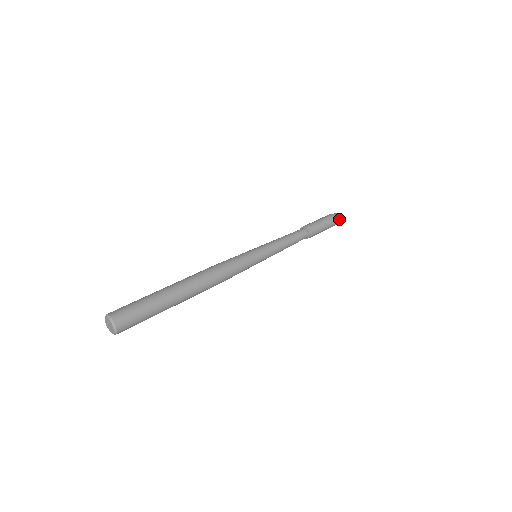
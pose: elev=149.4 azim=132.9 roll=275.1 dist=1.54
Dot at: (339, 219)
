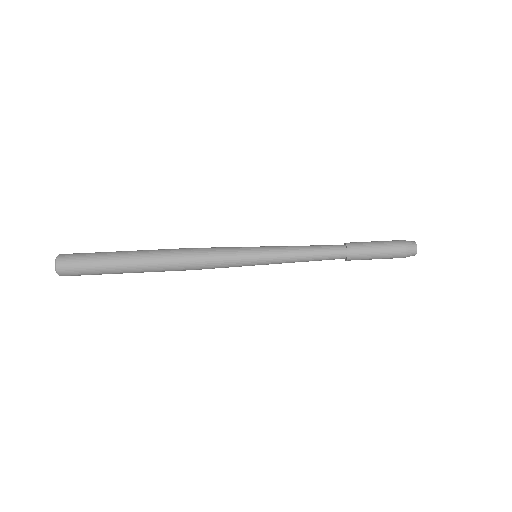
Dot at: (413, 255)
